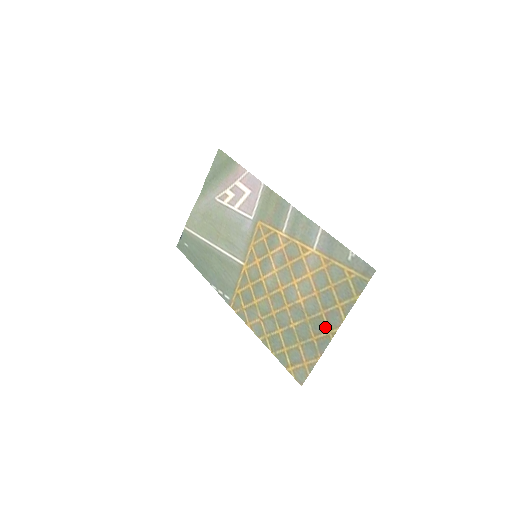
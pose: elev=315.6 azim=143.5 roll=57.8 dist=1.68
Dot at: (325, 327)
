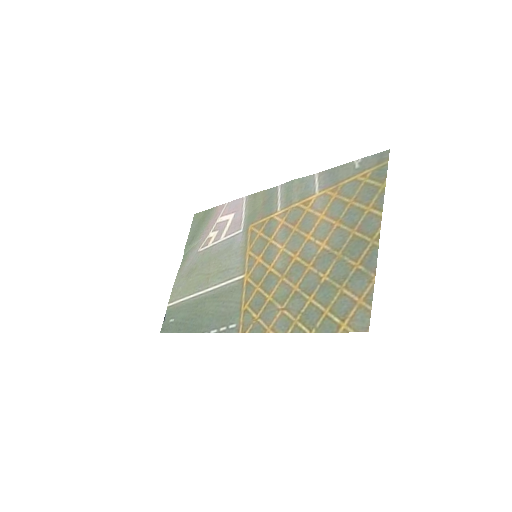
Dot at: (364, 241)
